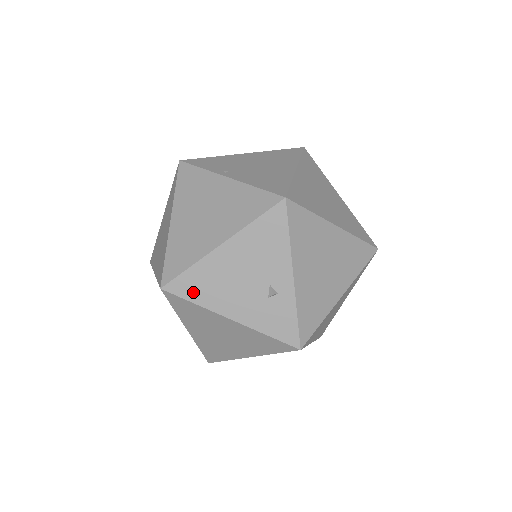
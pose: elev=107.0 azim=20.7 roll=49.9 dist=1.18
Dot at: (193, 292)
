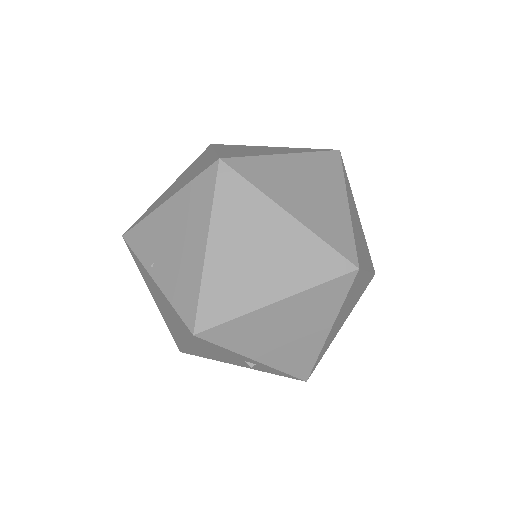
Dot at: (200, 356)
